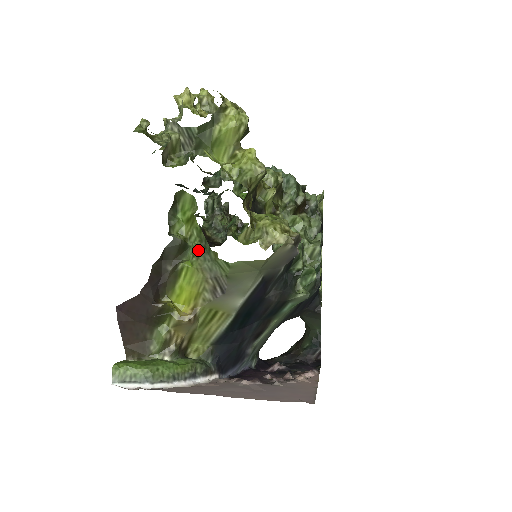
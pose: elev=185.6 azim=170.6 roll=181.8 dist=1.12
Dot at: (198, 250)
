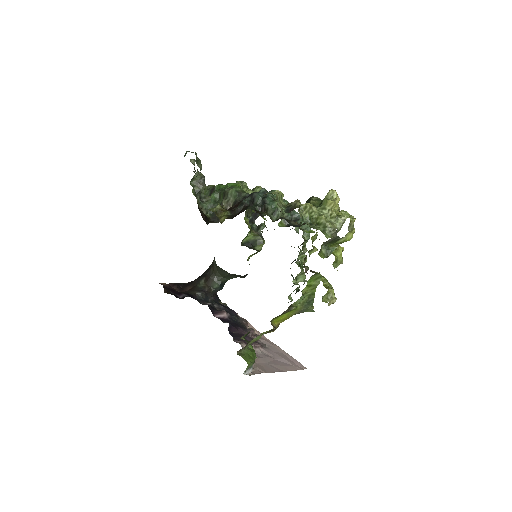
Dot at: (305, 302)
